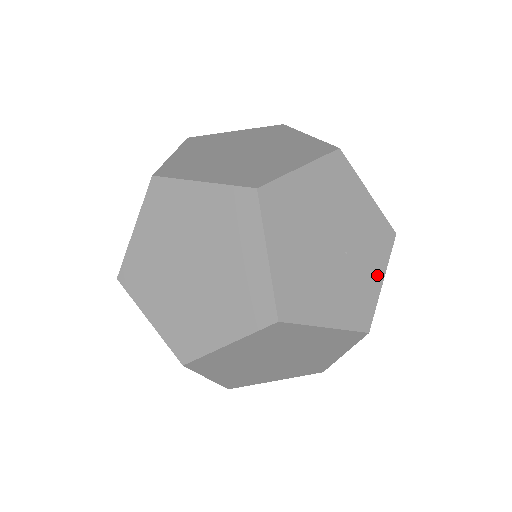
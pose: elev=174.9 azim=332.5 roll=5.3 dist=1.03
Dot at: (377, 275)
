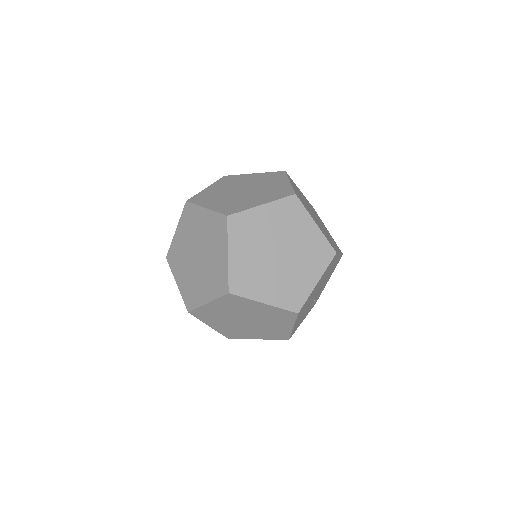
Dot at: occluded
